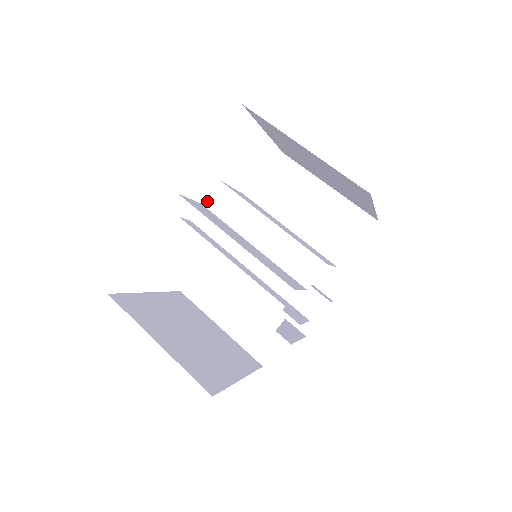
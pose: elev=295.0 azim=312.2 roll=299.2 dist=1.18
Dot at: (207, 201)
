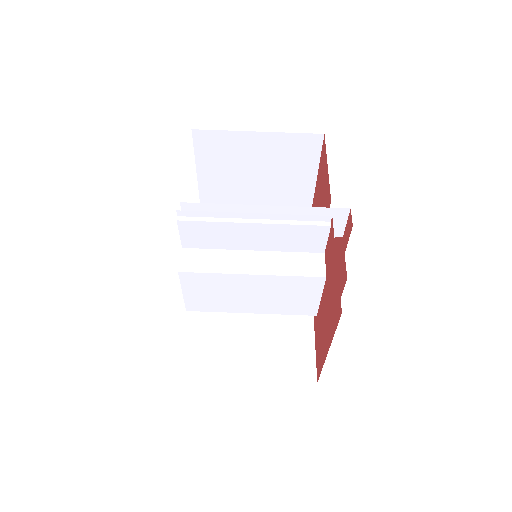
Dot at: occluded
